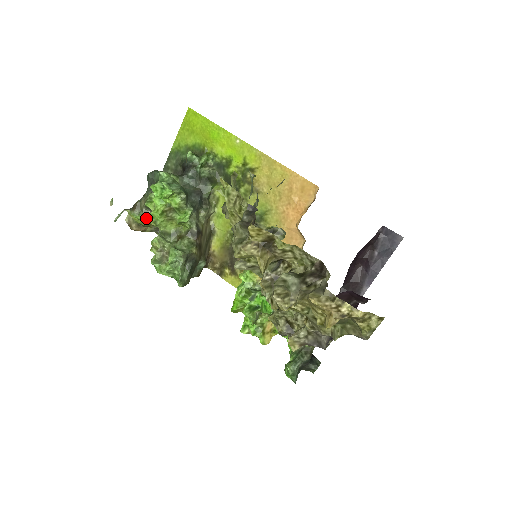
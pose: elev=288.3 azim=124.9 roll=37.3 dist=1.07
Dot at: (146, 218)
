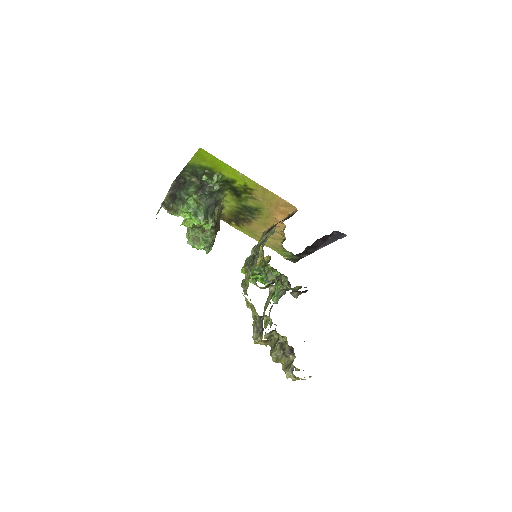
Dot at: occluded
